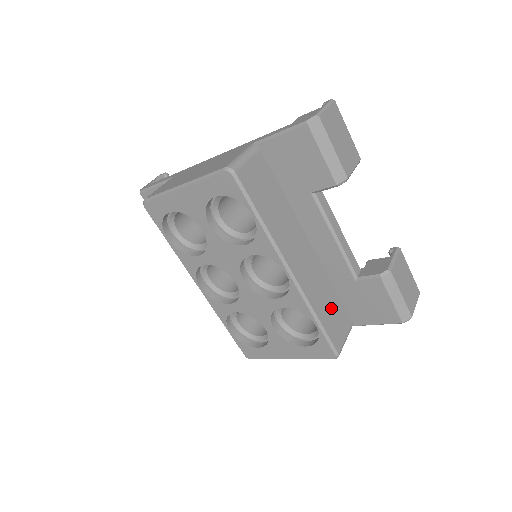
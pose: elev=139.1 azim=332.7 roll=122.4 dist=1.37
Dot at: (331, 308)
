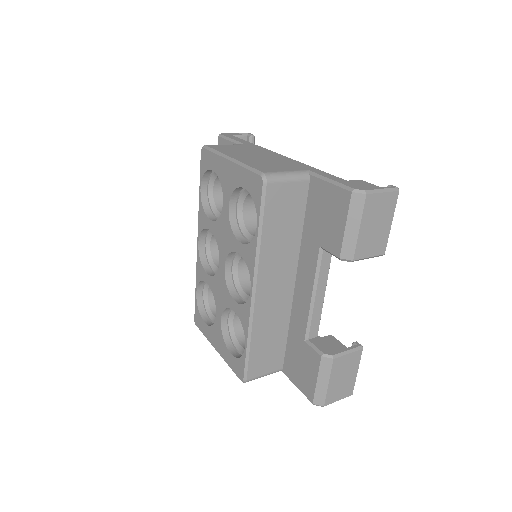
Dot at: (271, 344)
